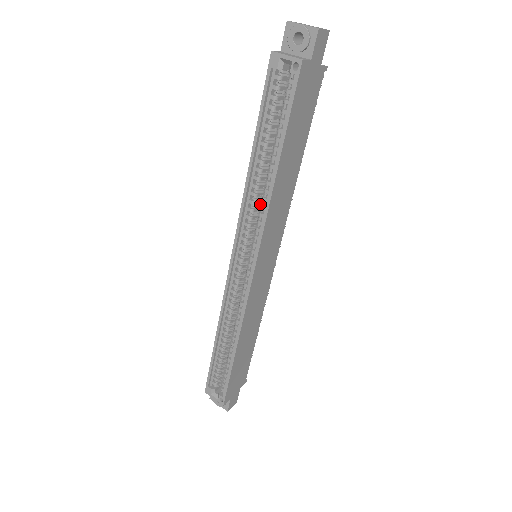
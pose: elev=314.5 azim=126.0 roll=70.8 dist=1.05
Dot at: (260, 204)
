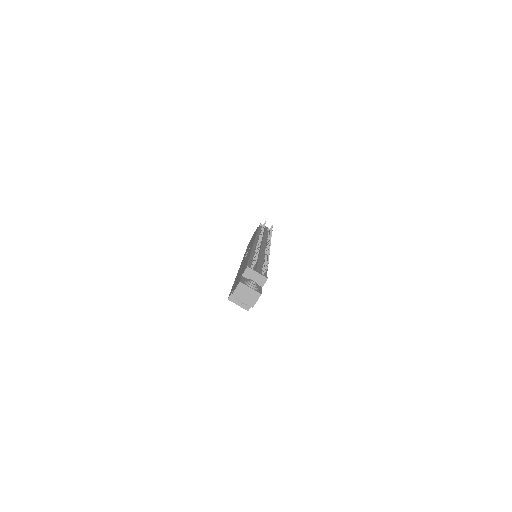
Dot at: occluded
